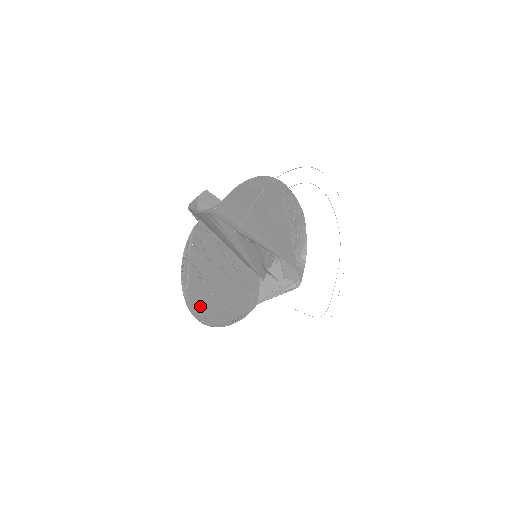
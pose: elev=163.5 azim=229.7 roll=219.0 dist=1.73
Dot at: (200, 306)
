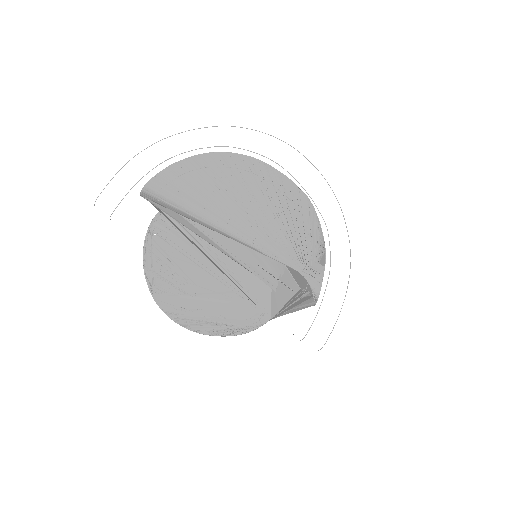
Dot at: (173, 304)
